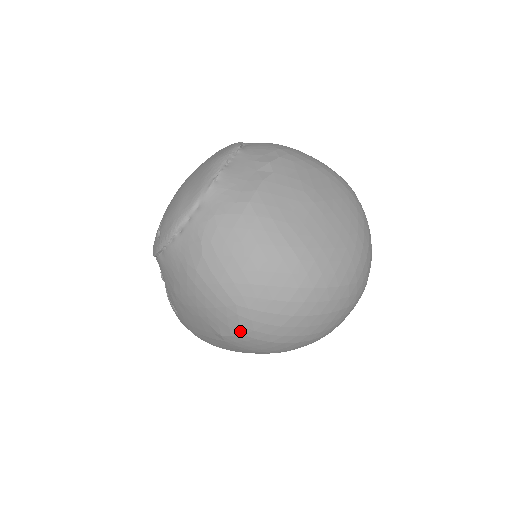
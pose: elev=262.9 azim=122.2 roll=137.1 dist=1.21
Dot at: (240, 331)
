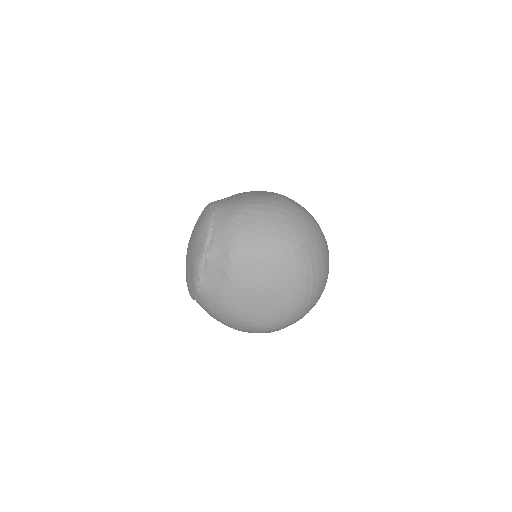
Dot at: occluded
